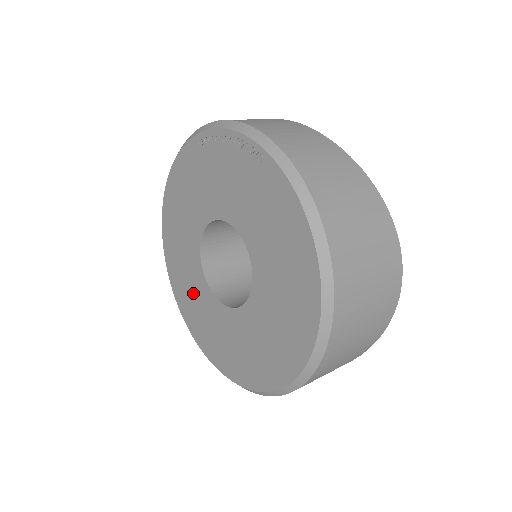
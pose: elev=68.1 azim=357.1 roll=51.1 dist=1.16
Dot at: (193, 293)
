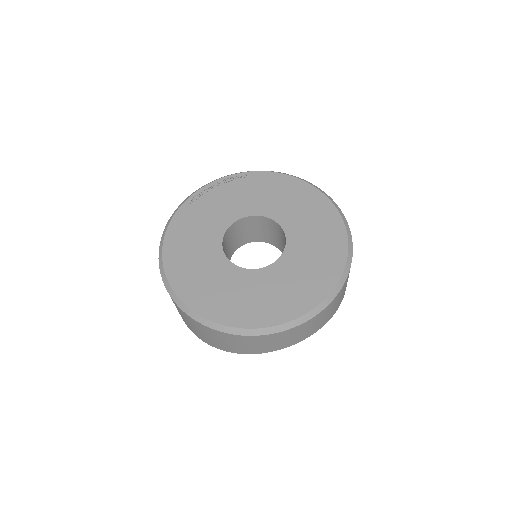
Dot at: (236, 292)
